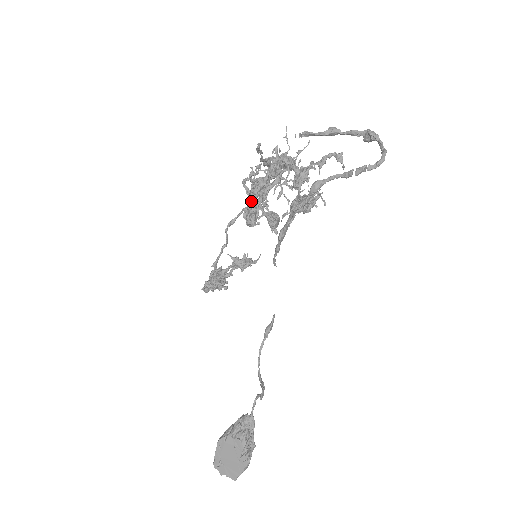
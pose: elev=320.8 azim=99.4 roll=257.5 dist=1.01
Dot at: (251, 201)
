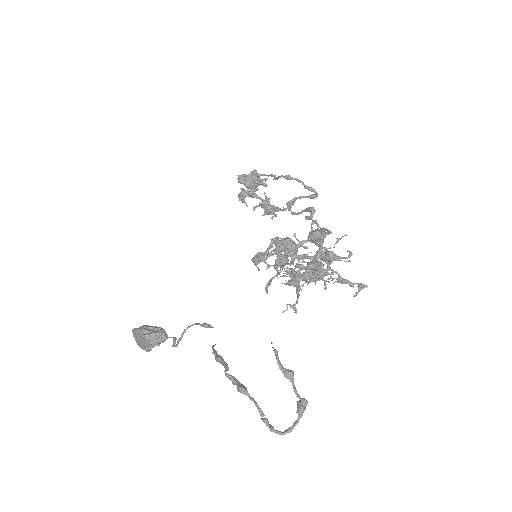
Dot at: (267, 253)
